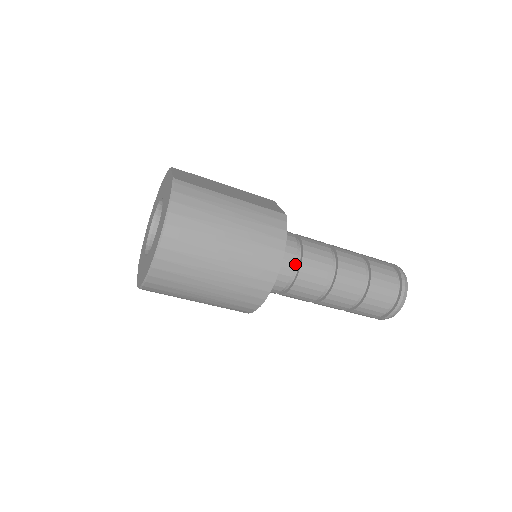
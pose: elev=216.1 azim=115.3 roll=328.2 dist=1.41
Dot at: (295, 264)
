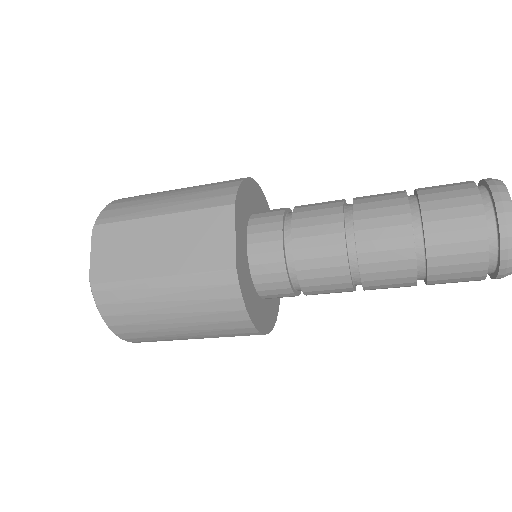
Dot at: (294, 284)
